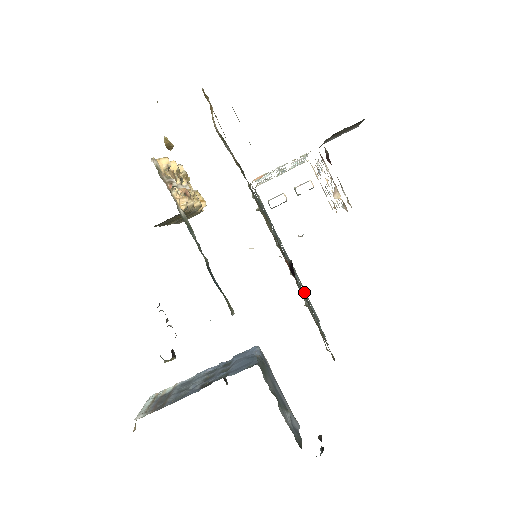
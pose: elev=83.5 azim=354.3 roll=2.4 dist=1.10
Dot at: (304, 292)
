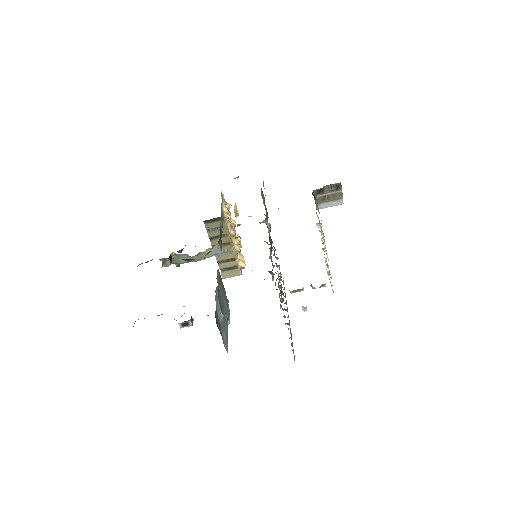
Dot at: occluded
